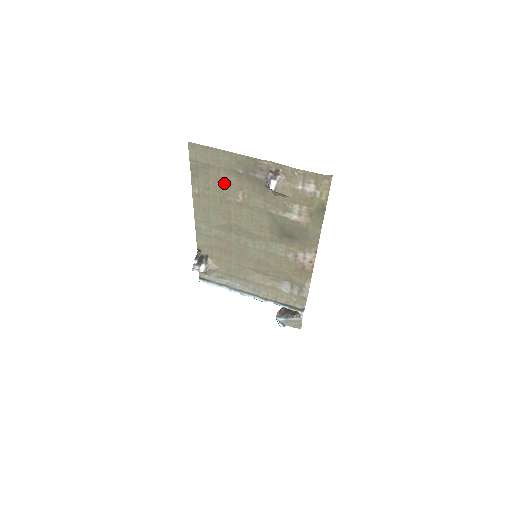
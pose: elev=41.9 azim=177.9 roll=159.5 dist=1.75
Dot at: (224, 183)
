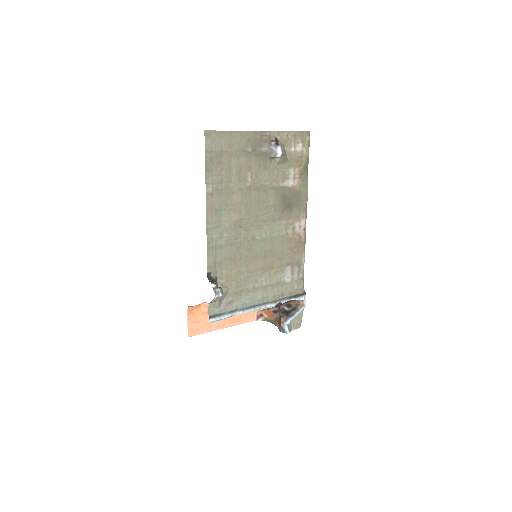
Dot at: (236, 168)
